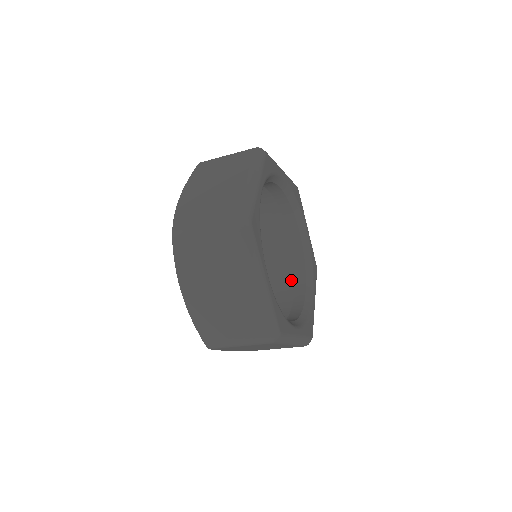
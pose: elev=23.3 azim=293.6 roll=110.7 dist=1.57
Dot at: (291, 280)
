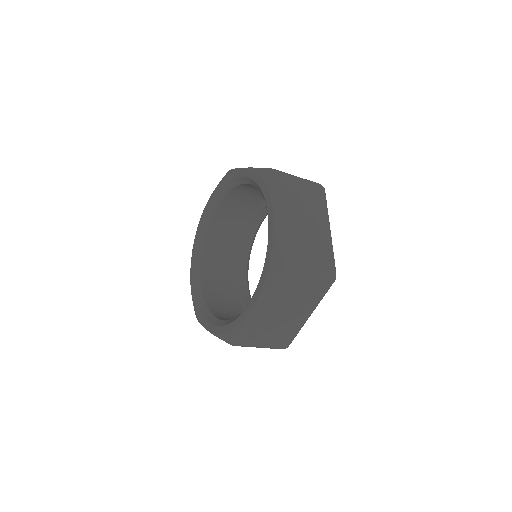
Dot at: (241, 312)
